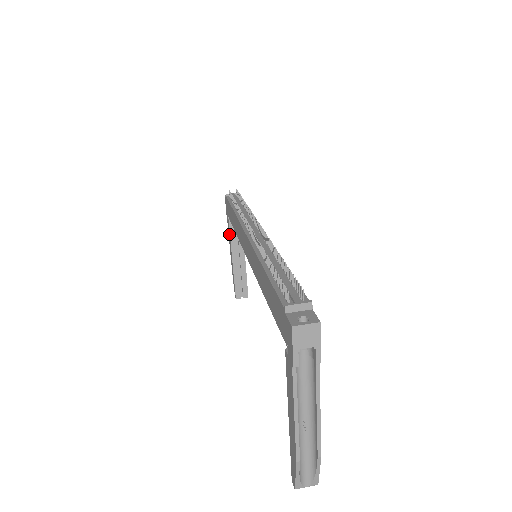
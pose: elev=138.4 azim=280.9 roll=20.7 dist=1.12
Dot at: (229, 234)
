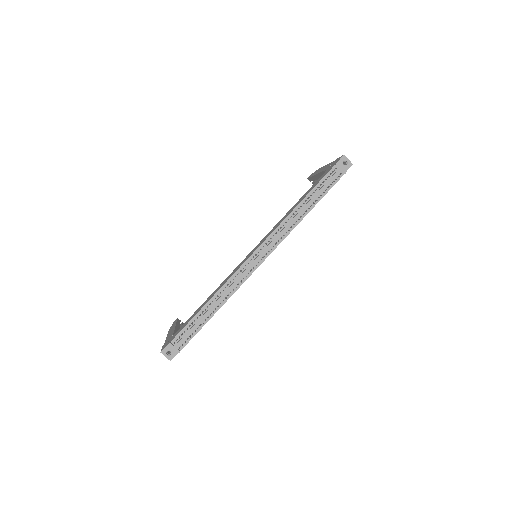
Dot at: (325, 168)
